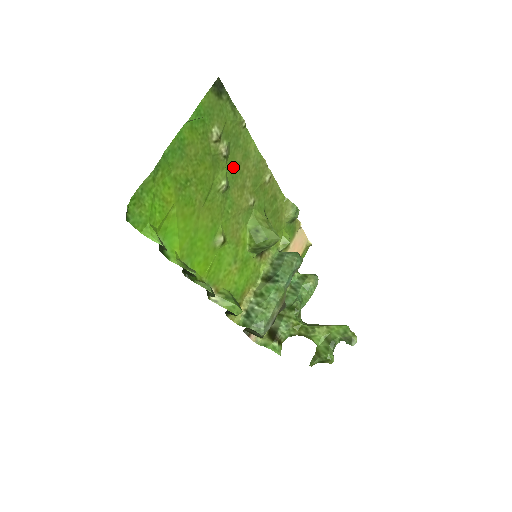
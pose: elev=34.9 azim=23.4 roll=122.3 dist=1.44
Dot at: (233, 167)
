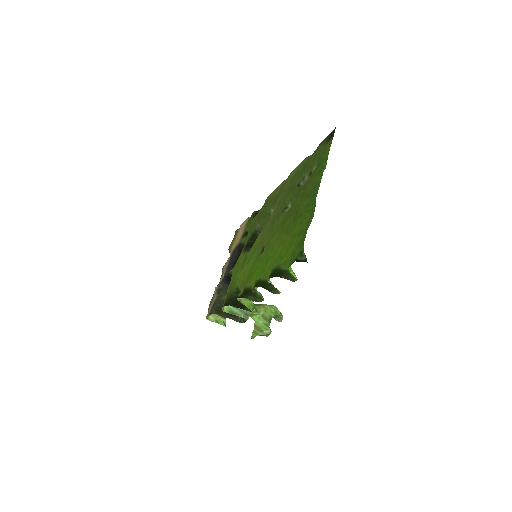
Dot at: (291, 190)
